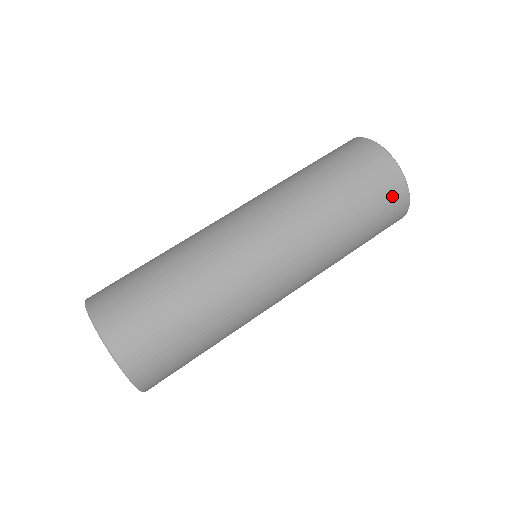
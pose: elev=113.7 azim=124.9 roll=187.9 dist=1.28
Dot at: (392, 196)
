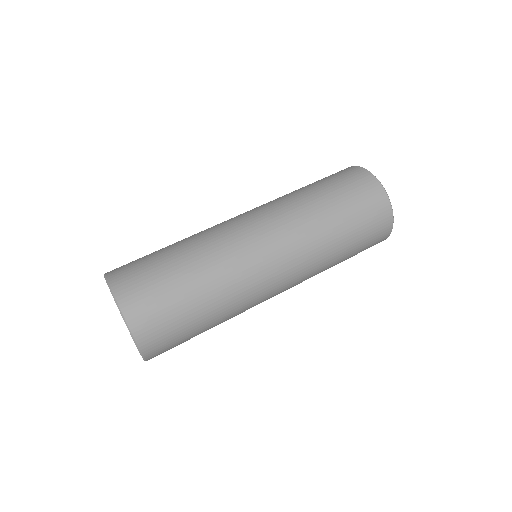
Dot at: (379, 222)
